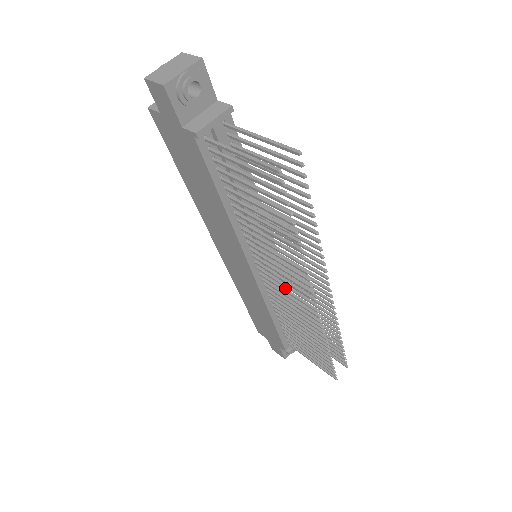
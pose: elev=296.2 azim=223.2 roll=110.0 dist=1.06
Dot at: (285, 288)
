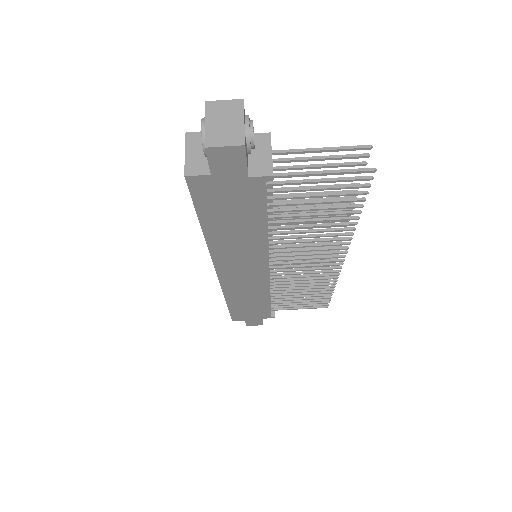
Dot at: (302, 265)
